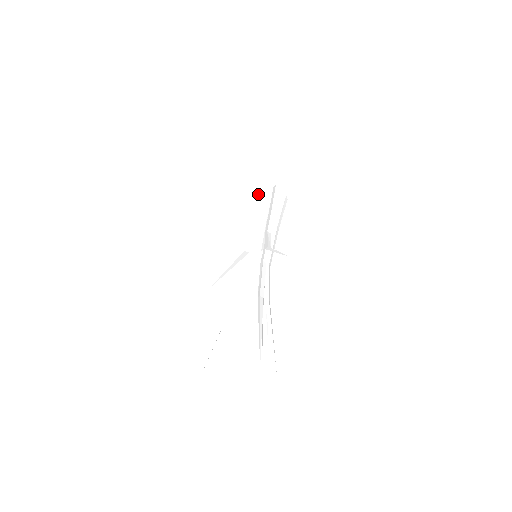
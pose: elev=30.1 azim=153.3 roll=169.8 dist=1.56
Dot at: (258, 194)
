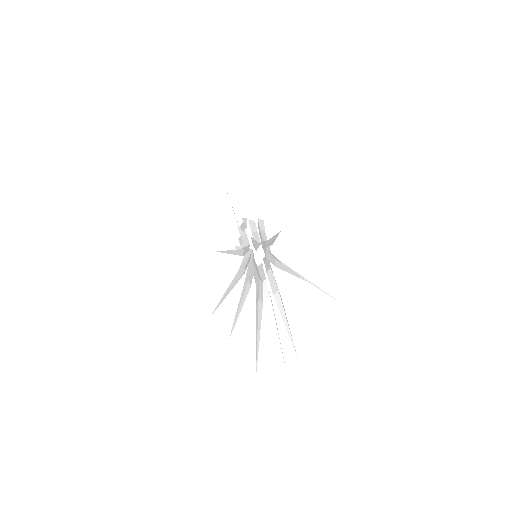
Dot at: occluded
